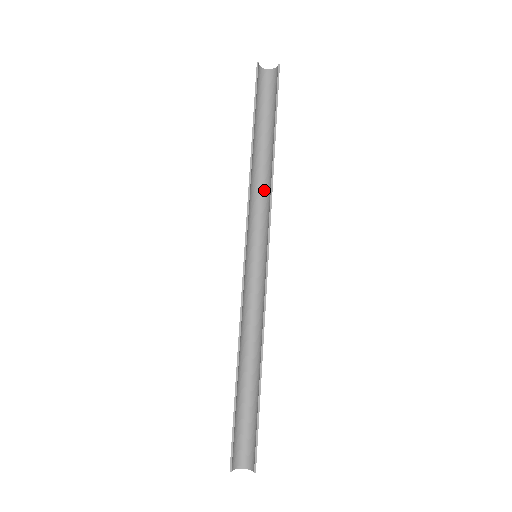
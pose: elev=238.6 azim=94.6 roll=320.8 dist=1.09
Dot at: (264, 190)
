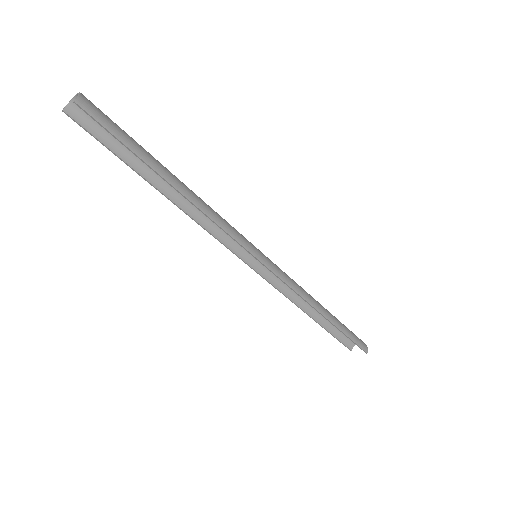
Dot at: (210, 210)
